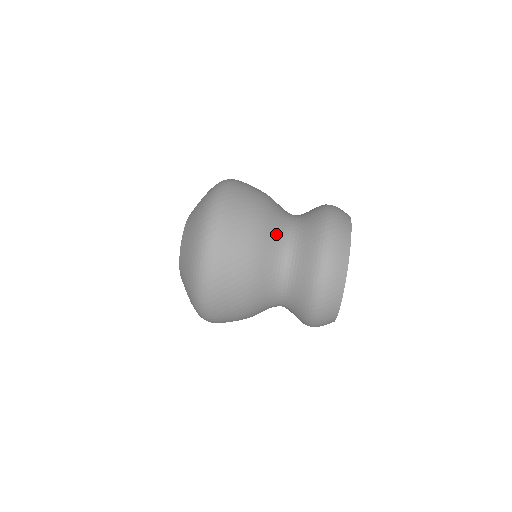
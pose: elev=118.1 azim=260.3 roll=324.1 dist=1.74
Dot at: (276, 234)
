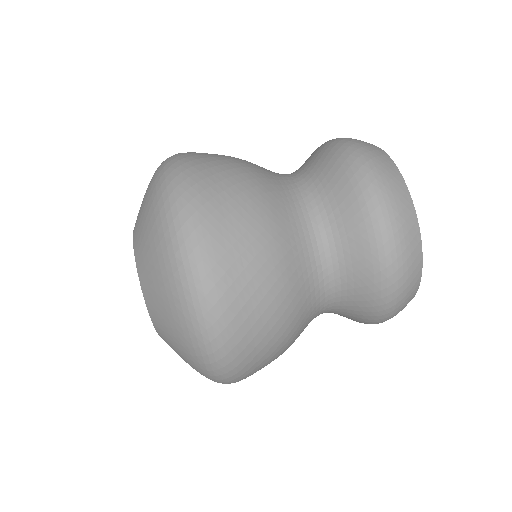
Dot at: (291, 220)
